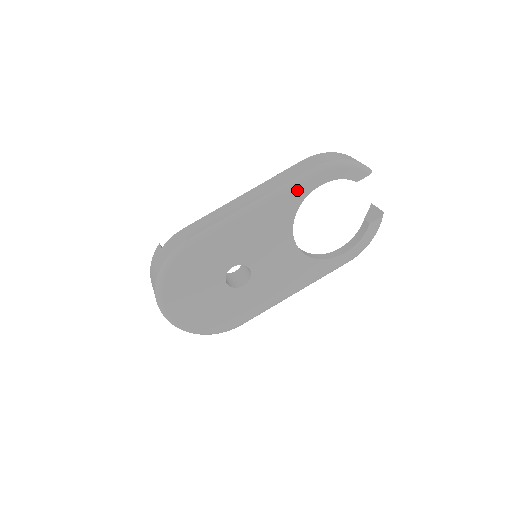
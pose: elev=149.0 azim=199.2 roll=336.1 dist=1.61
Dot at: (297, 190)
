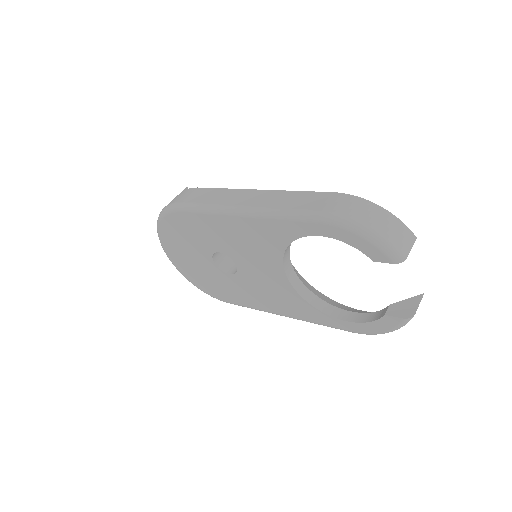
Dot at: (291, 224)
